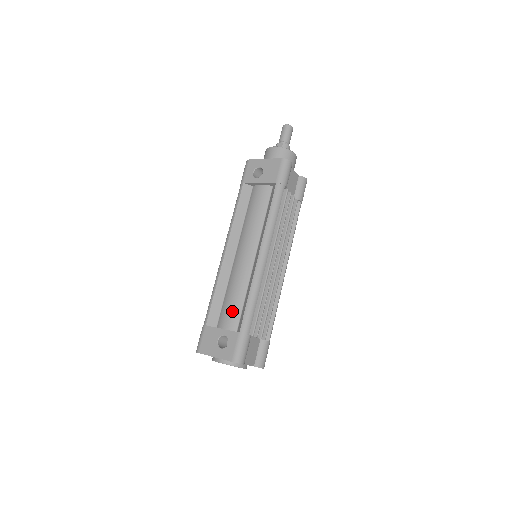
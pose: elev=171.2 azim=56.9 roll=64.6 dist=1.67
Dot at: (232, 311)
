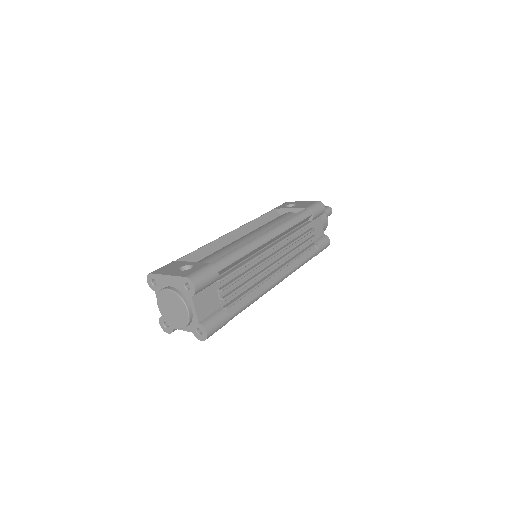
Dot at: (211, 259)
